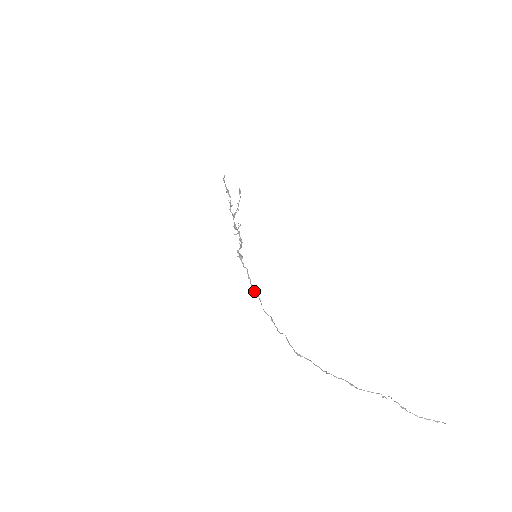
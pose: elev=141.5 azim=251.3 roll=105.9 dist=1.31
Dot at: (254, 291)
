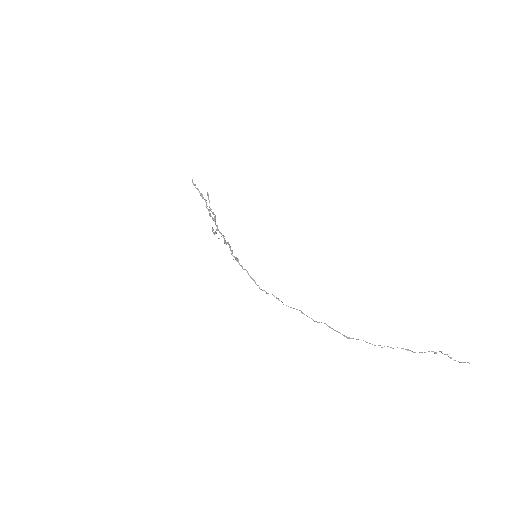
Dot at: occluded
